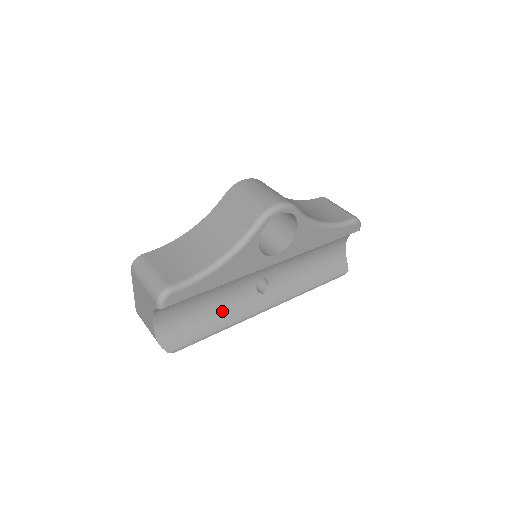
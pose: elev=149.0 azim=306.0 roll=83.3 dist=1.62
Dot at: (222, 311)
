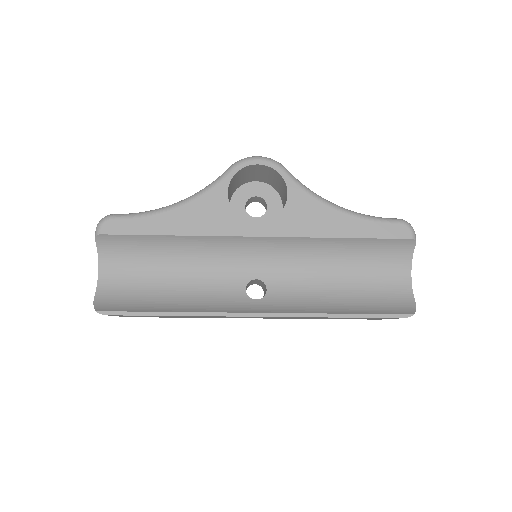
Dot at: (188, 298)
